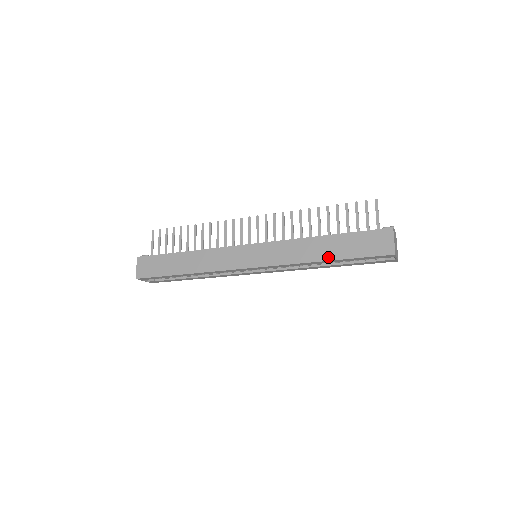
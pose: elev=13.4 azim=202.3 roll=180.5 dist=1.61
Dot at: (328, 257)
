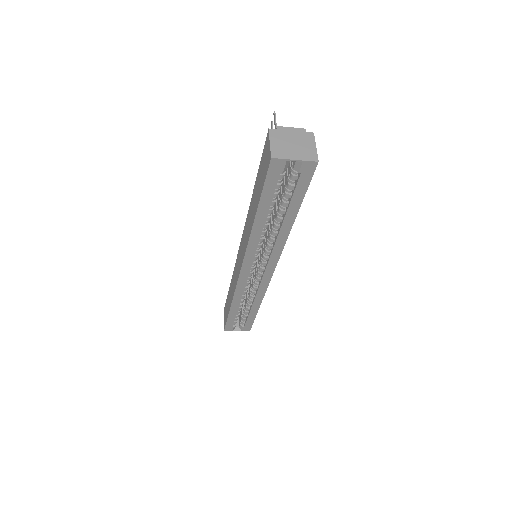
Dot at: (254, 213)
